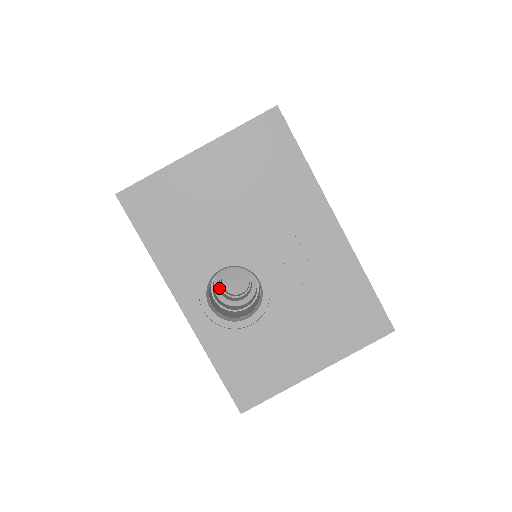
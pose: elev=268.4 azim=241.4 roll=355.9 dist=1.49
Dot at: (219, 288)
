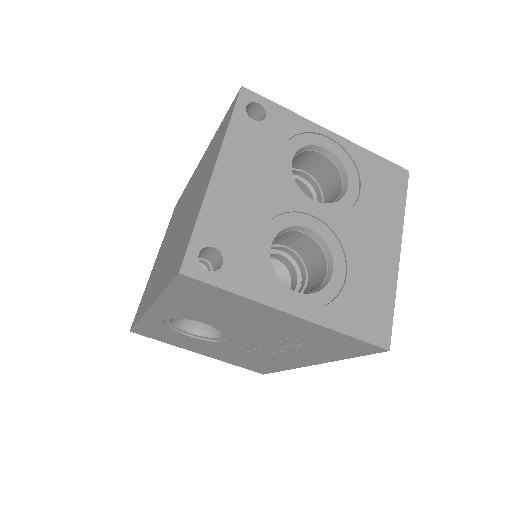
Dot at: occluded
